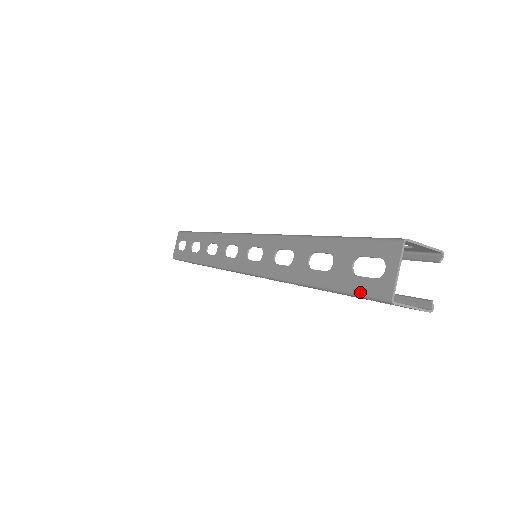
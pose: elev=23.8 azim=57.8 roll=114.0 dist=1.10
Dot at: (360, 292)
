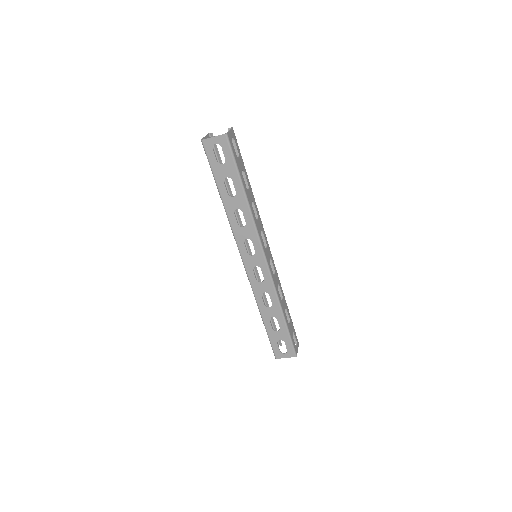
Dot at: (273, 347)
